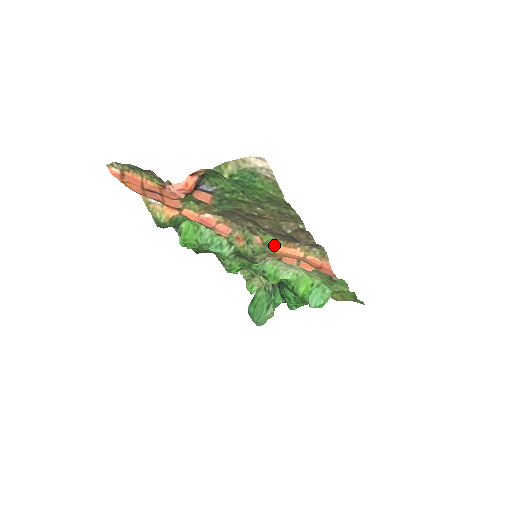
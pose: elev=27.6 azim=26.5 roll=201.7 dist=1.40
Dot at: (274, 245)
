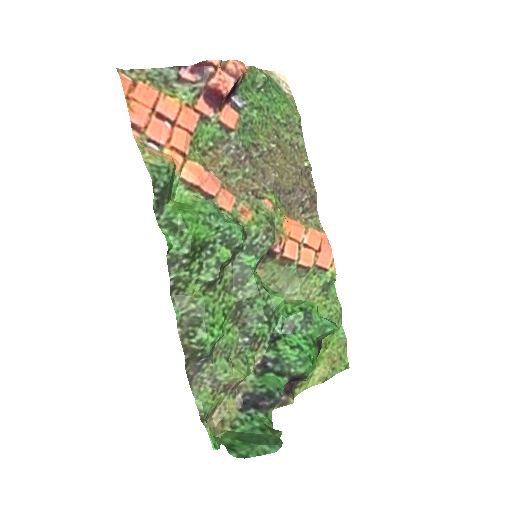
Dot at: (281, 212)
